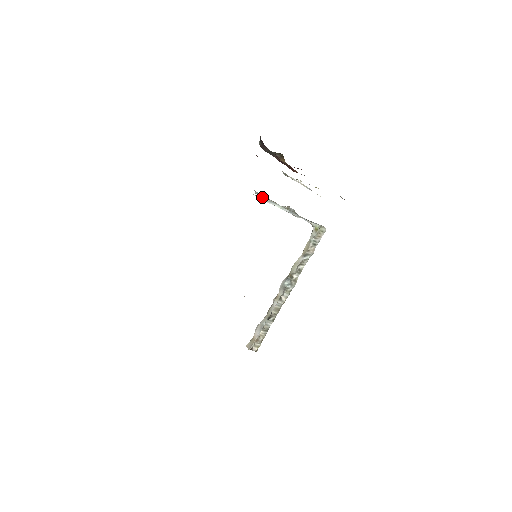
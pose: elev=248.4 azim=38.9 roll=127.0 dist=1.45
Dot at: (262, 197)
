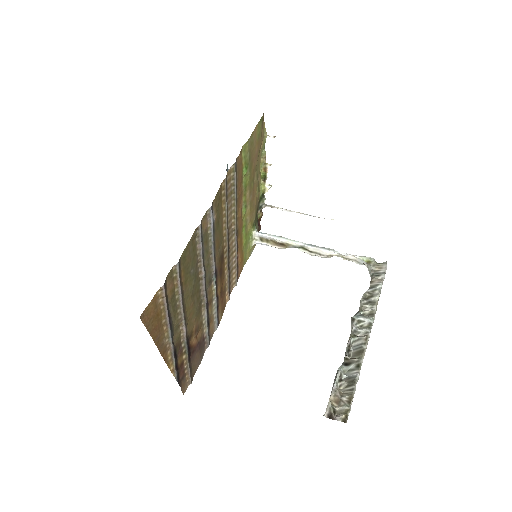
Dot at: (259, 233)
